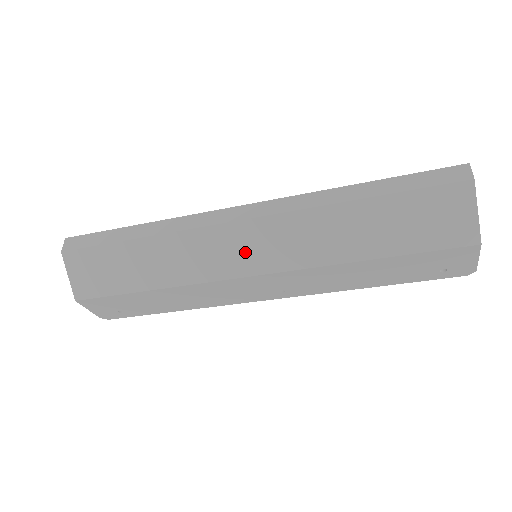
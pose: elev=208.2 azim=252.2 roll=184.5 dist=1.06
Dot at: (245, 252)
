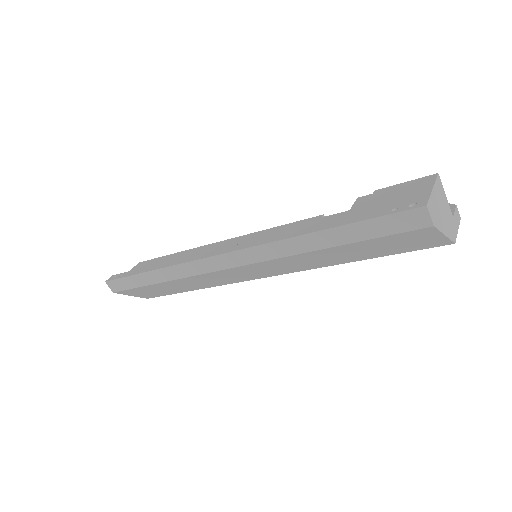
Dot at: (248, 274)
